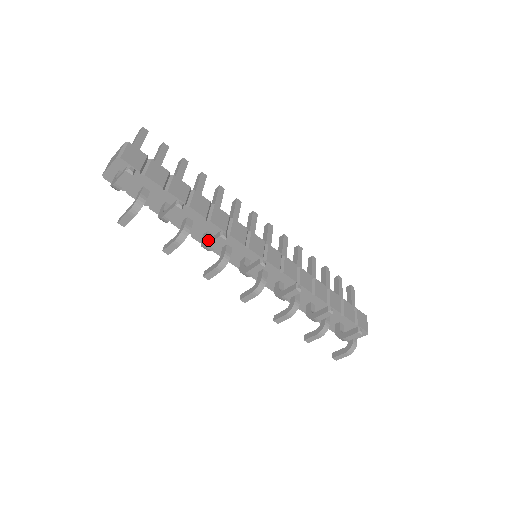
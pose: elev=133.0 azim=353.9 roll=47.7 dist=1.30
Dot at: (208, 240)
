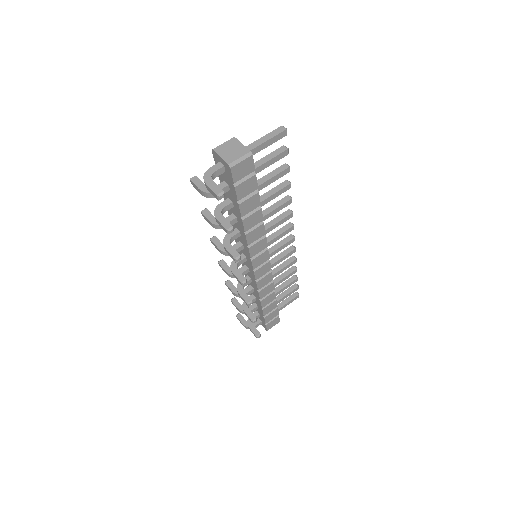
Dot at: (230, 244)
